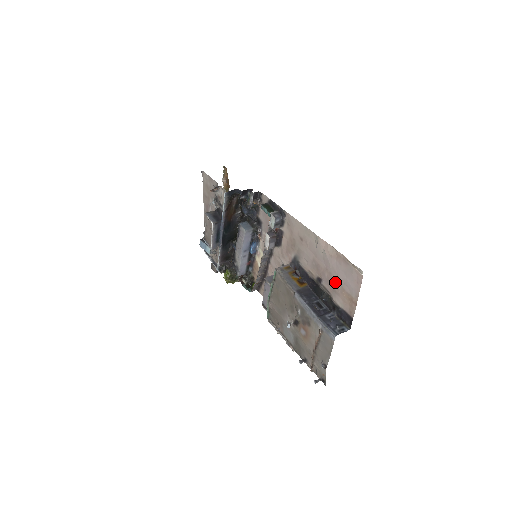
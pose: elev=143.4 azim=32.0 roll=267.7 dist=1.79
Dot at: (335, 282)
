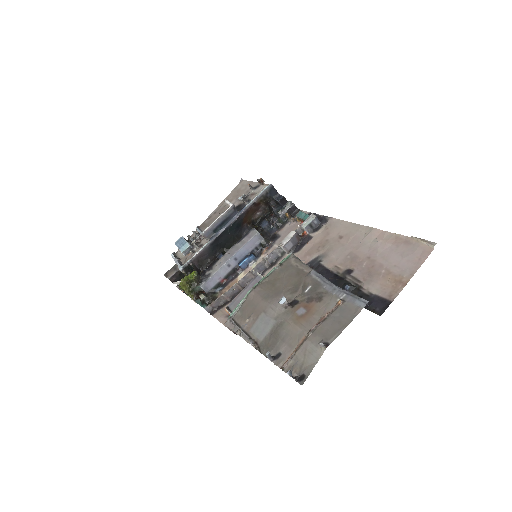
Dot at: (378, 267)
